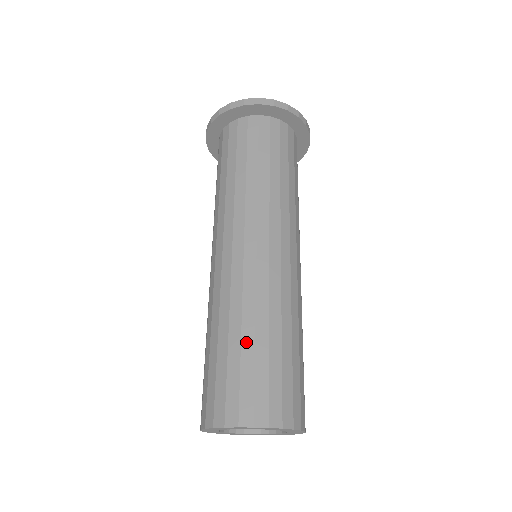
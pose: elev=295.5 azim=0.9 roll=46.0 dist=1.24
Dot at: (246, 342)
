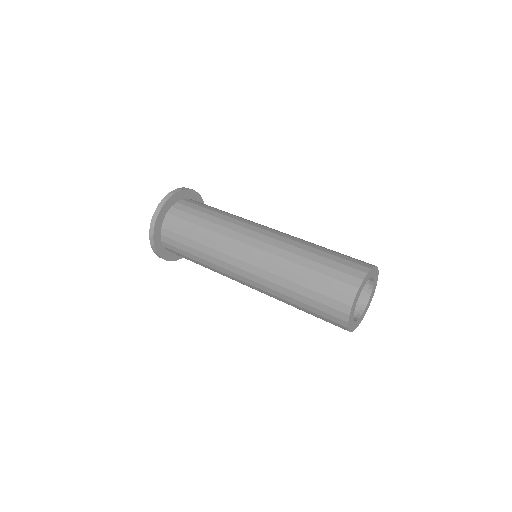
Dot at: (304, 283)
